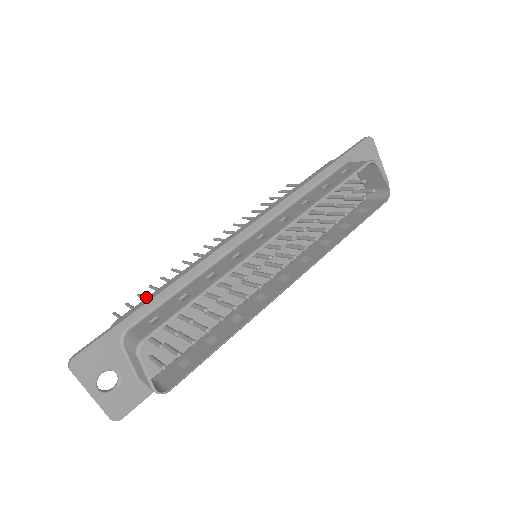
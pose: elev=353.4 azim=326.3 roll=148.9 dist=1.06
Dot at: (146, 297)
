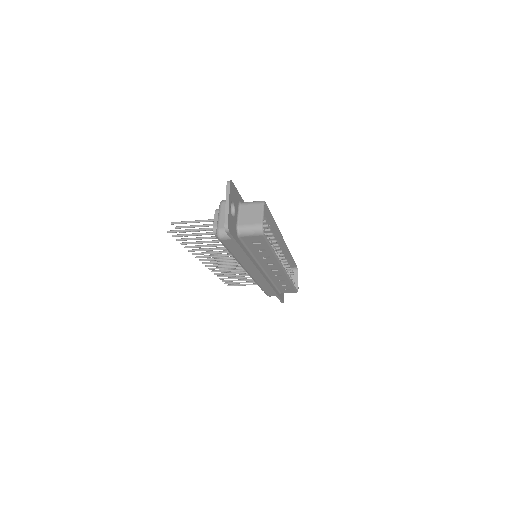
Dot at: occluded
